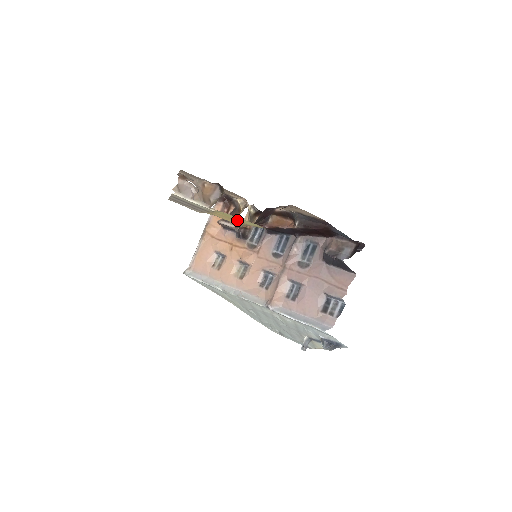
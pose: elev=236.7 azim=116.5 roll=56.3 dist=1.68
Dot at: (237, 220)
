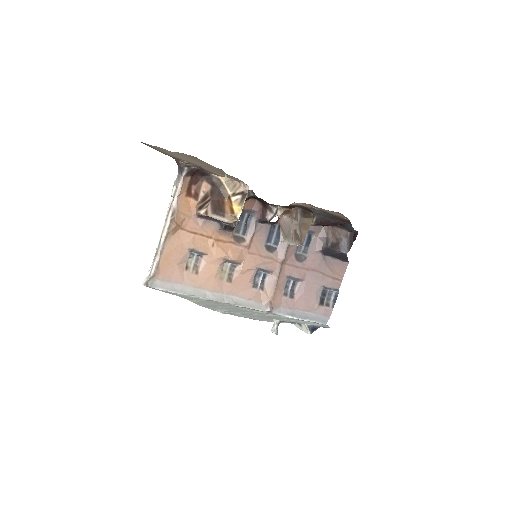
Dot at: occluded
